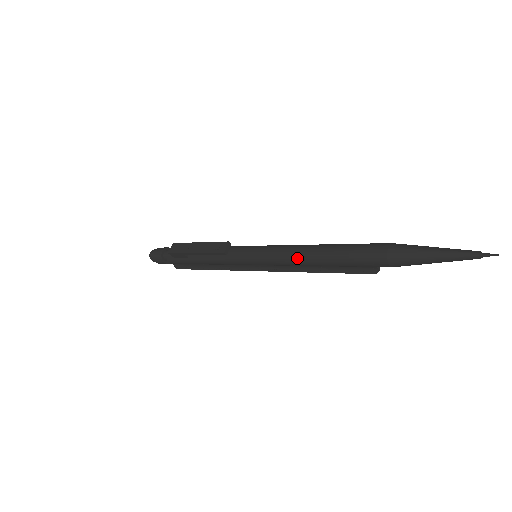
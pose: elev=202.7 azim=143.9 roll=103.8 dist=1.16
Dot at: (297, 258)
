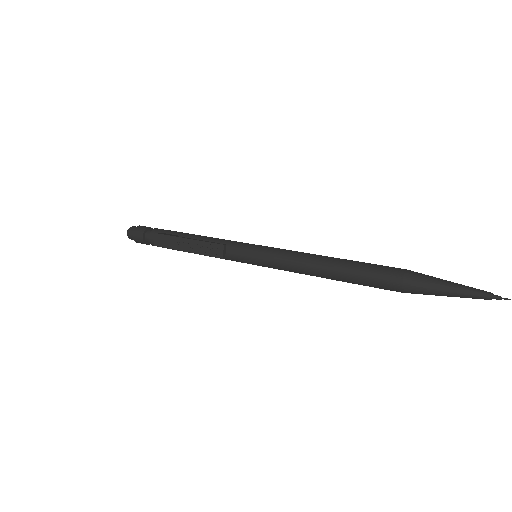
Dot at: (305, 272)
